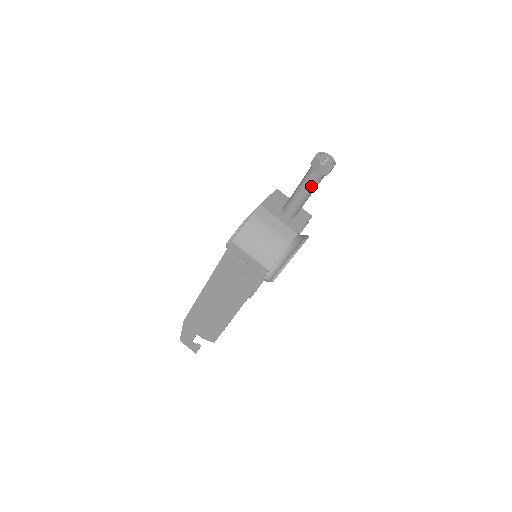
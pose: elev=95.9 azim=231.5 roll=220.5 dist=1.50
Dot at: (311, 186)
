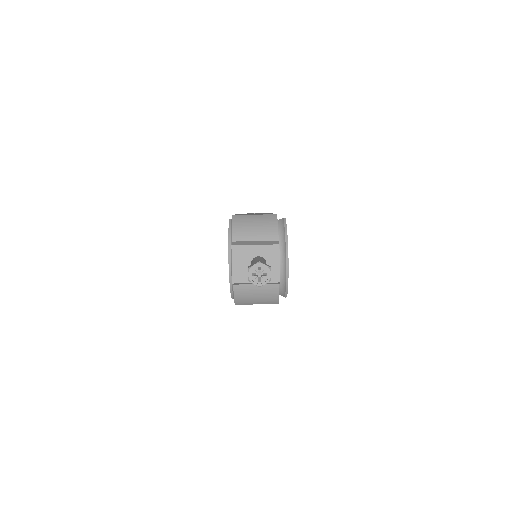
Dot at: occluded
